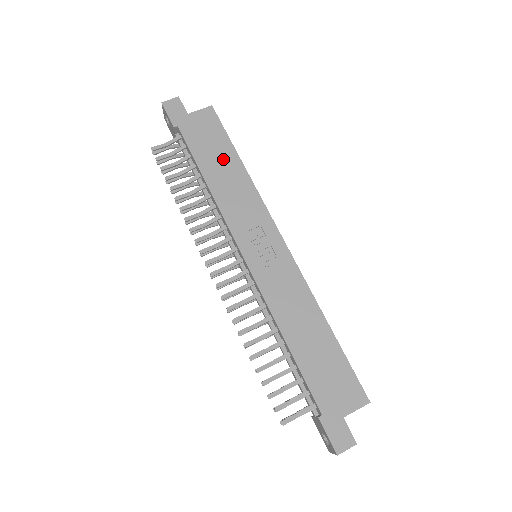
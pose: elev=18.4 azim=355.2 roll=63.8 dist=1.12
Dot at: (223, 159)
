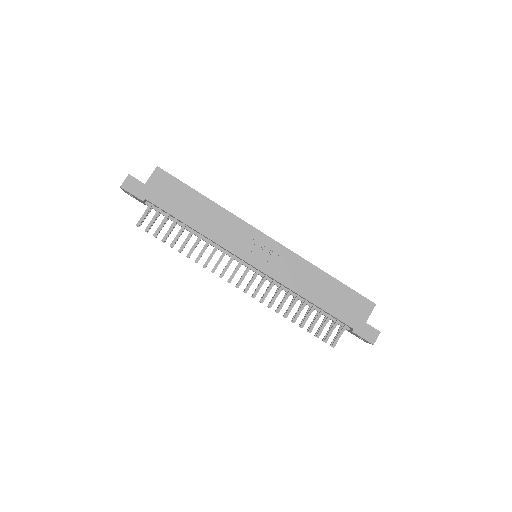
Dot at: (193, 204)
